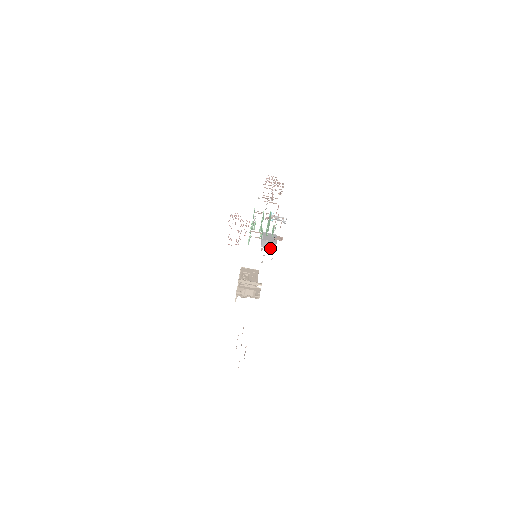
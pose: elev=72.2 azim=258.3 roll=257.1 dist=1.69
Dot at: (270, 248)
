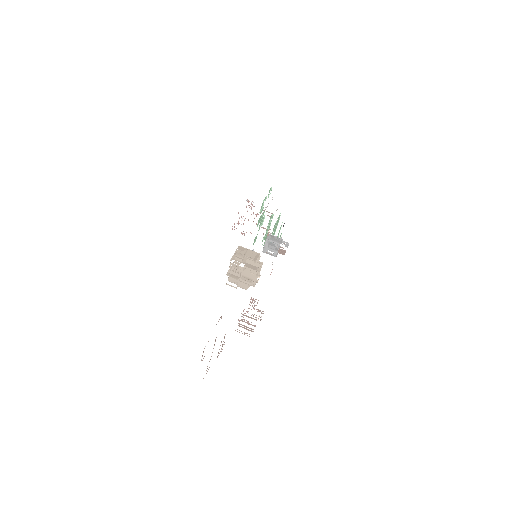
Dot at: (275, 243)
